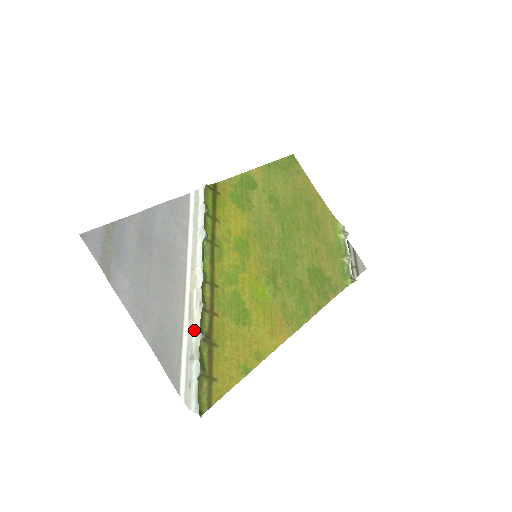
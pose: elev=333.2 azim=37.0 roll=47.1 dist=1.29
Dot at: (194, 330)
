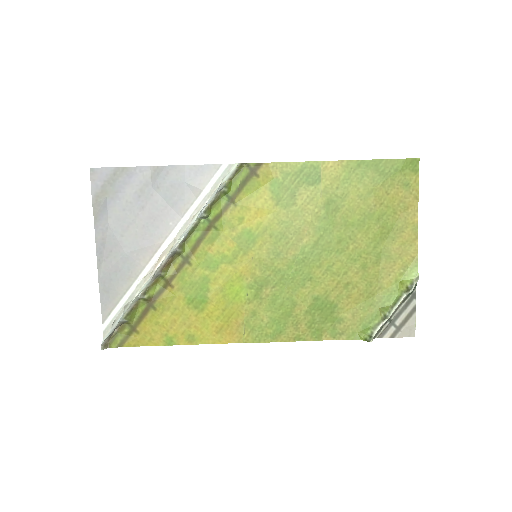
Dot at: (142, 287)
